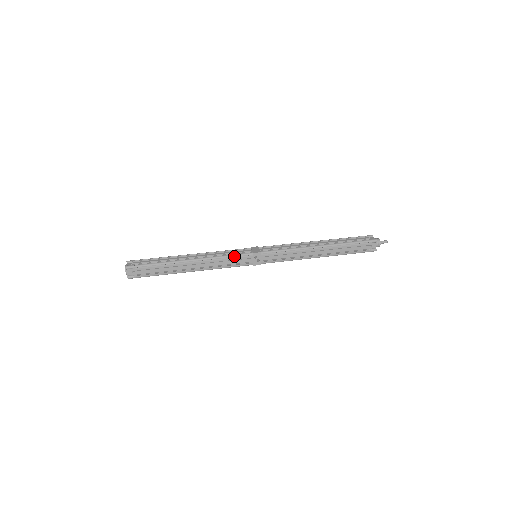
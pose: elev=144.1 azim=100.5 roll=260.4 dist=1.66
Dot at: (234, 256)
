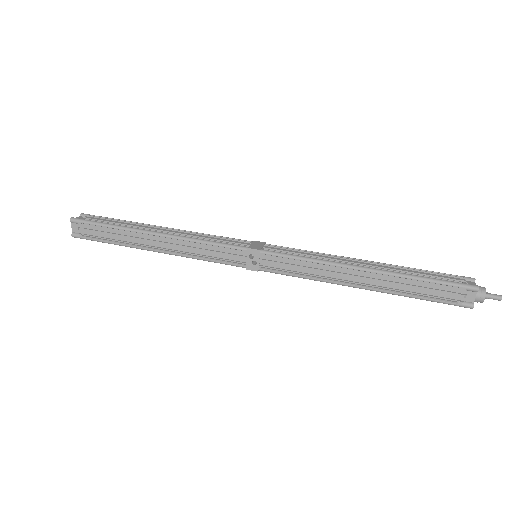
Dot at: (218, 245)
